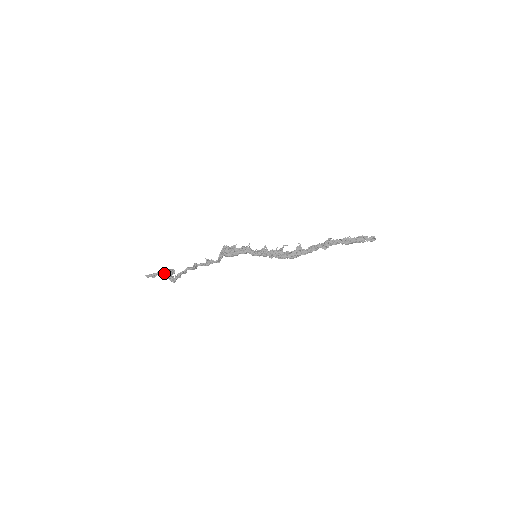
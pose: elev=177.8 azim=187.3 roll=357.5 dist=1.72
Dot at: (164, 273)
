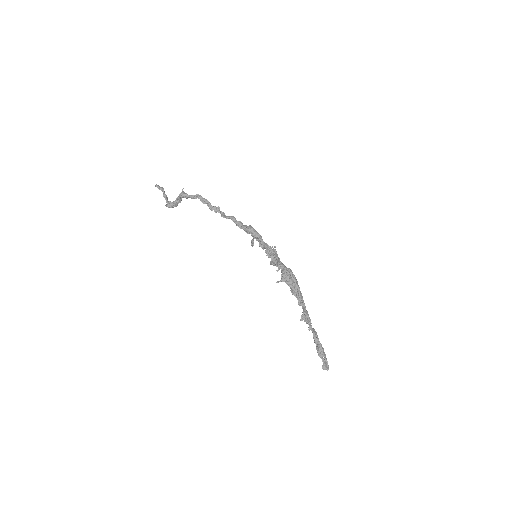
Dot at: (167, 199)
